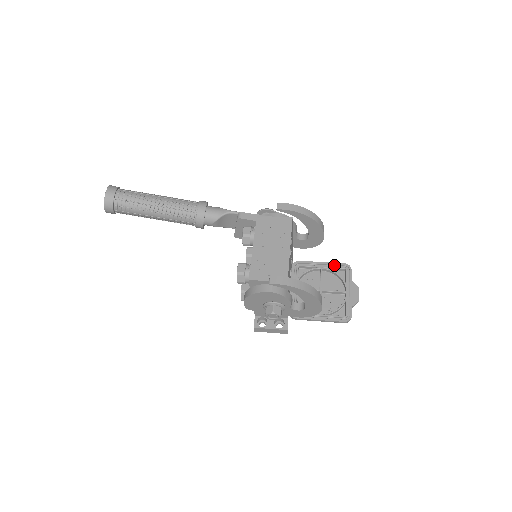
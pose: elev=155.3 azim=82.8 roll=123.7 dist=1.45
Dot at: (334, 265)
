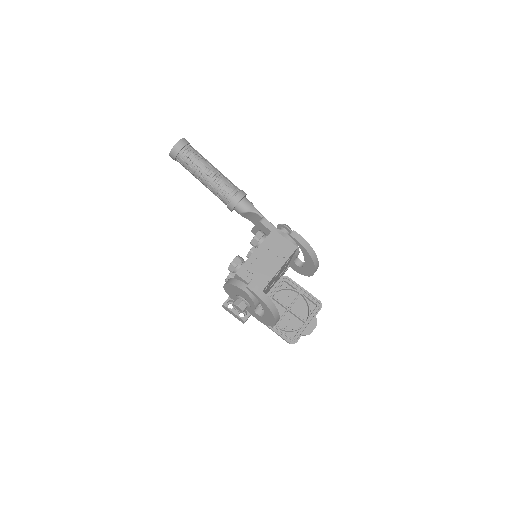
Dot at: (311, 297)
